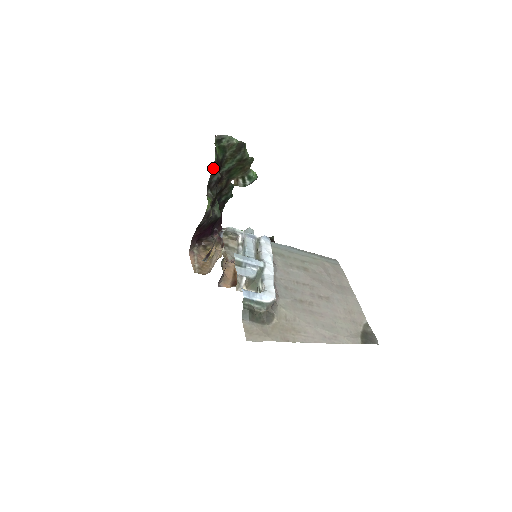
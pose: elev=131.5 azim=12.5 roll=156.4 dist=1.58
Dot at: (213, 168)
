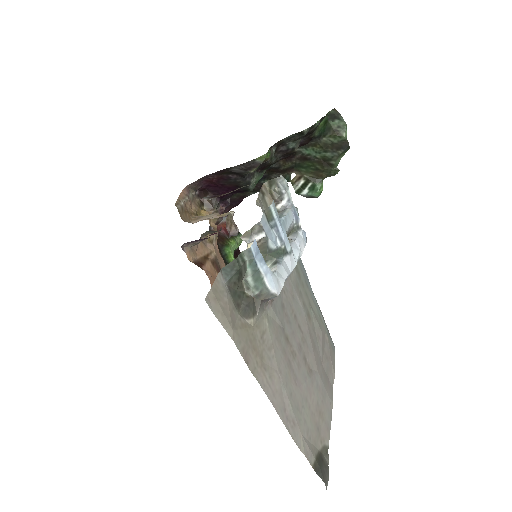
Dot at: (306, 129)
